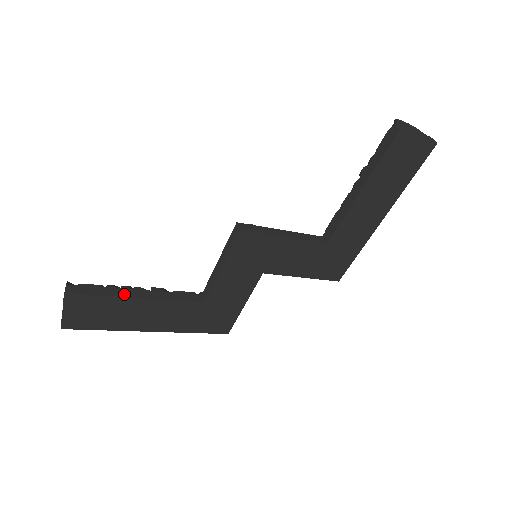
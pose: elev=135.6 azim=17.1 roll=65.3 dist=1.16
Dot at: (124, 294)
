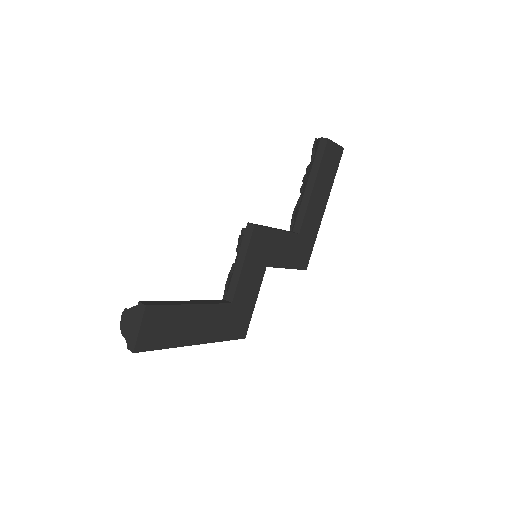
Dot at: (180, 303)
